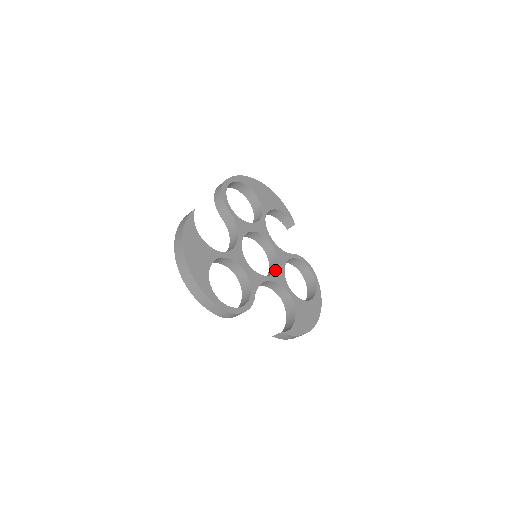
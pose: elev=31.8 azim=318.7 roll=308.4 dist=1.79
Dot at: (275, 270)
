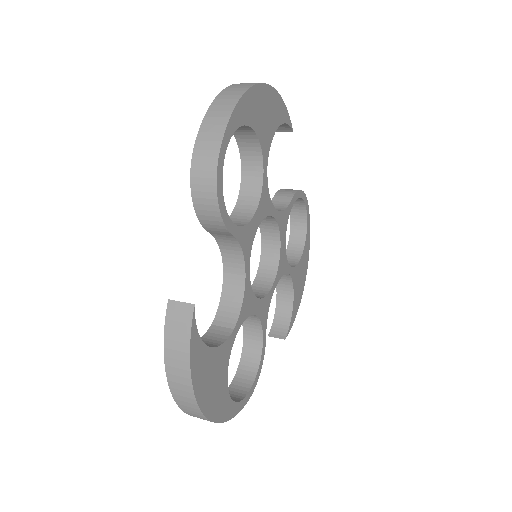
Dot at: (278, 258)
